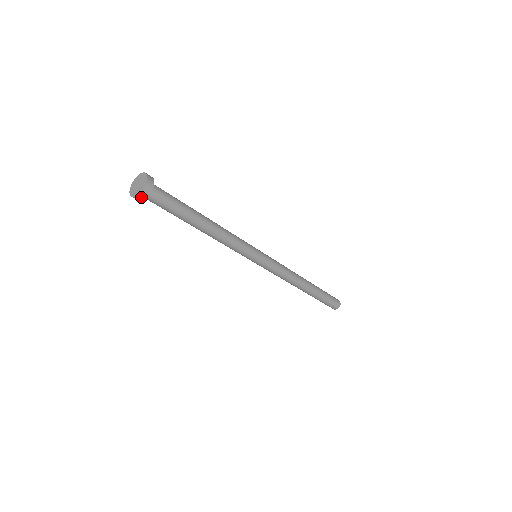
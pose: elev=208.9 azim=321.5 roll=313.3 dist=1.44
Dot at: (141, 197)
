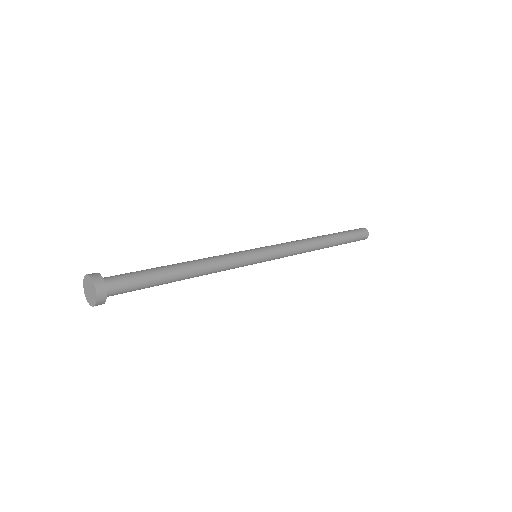
Dot at: occluded
